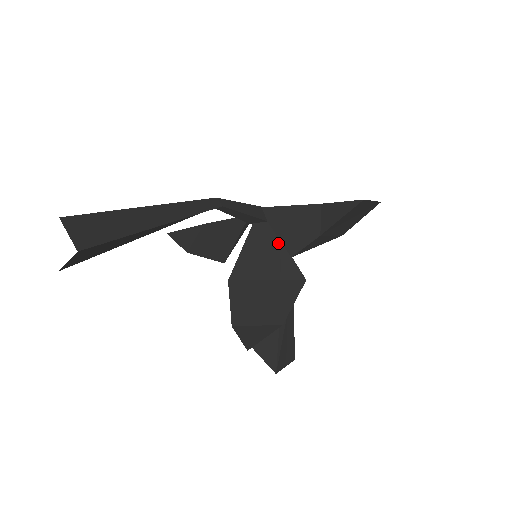
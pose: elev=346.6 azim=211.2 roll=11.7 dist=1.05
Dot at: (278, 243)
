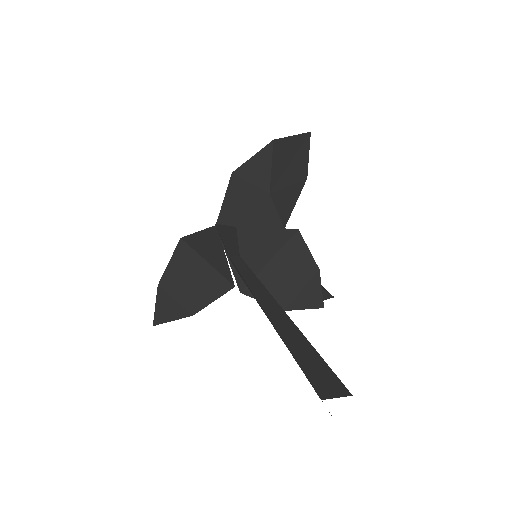
Dot at: (255, 231)
